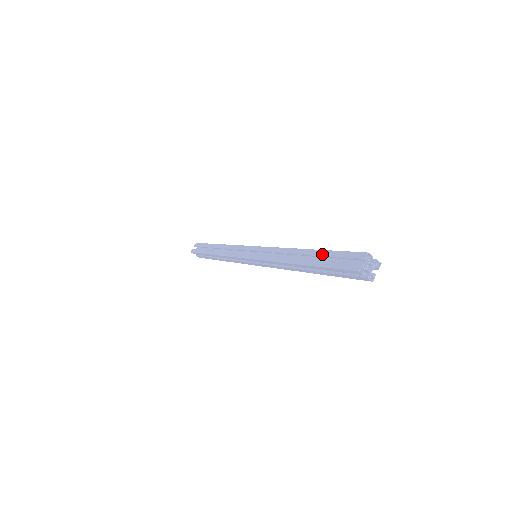
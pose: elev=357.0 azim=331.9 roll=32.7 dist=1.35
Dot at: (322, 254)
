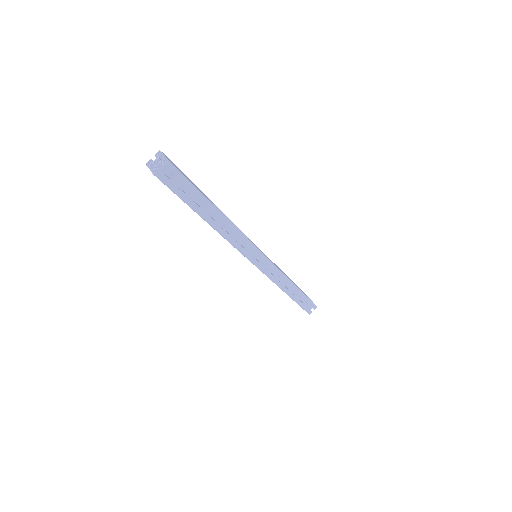
Dot at: occluded
